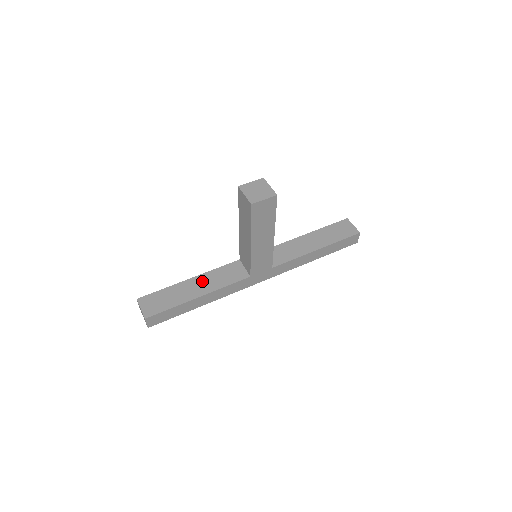
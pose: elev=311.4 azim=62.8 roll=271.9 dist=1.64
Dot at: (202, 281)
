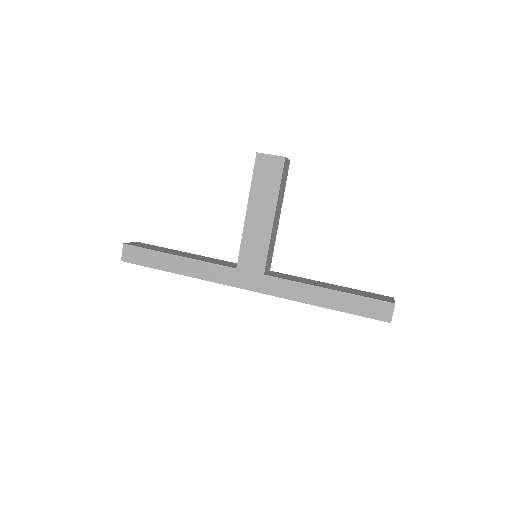
Dot at: (195, 256)
